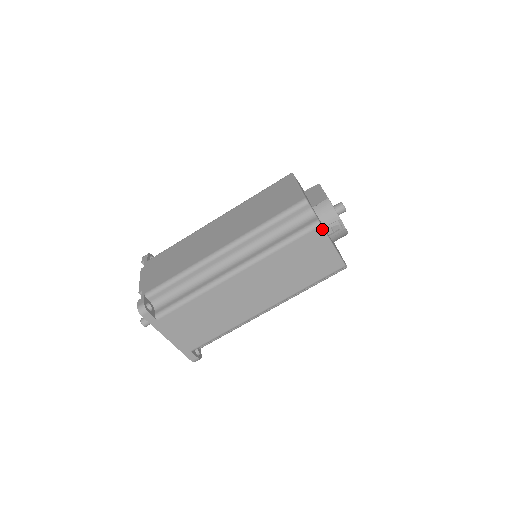
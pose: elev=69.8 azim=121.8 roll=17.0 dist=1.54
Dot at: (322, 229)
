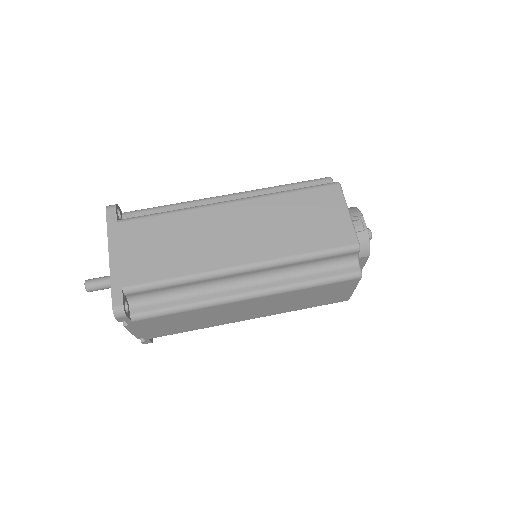
Dot at: (340, 188)
